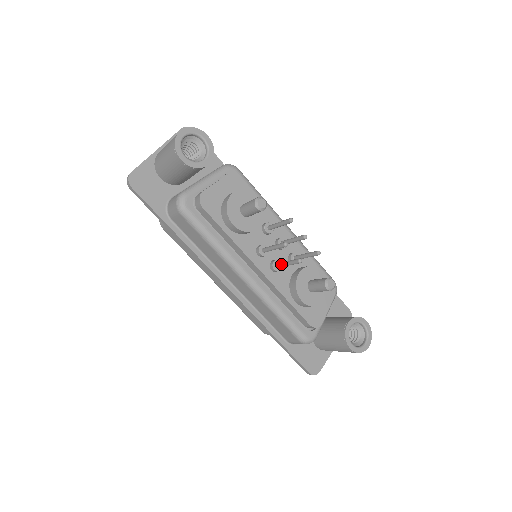
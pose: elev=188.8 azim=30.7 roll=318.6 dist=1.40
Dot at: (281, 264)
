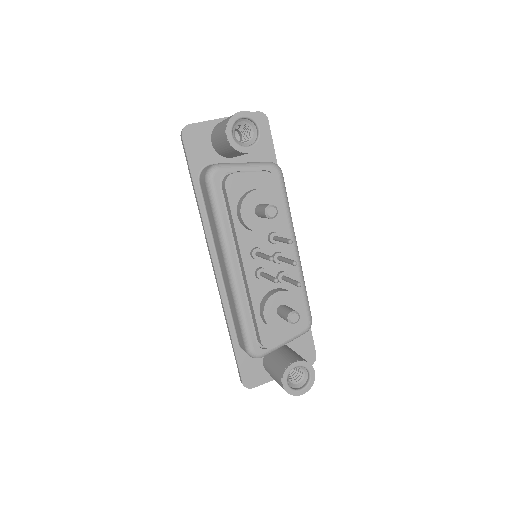
Dot at: (264, 274)
